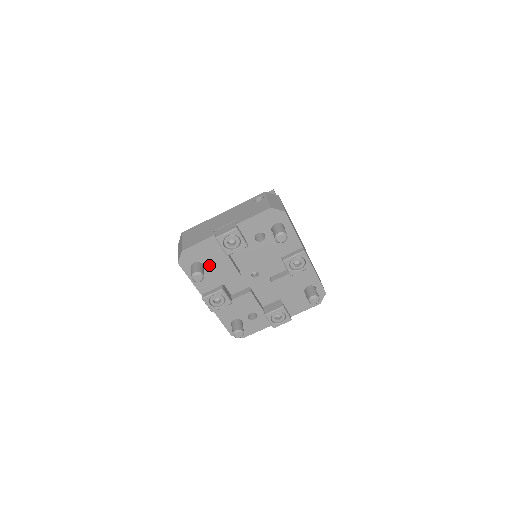
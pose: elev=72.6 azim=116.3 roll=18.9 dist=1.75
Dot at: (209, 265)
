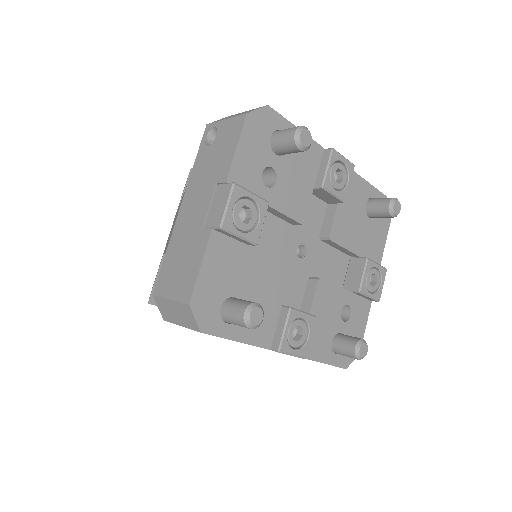
Dot at: (243, 290)
